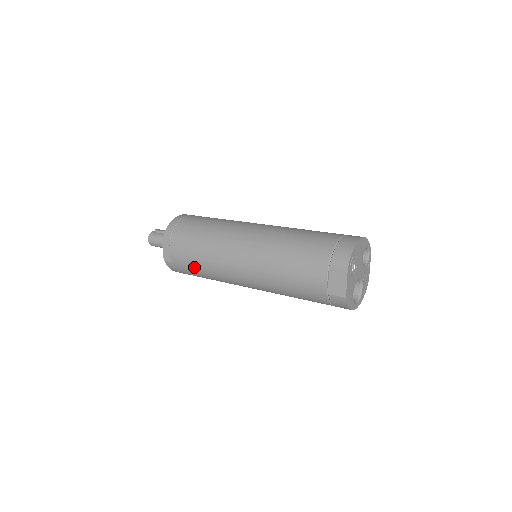
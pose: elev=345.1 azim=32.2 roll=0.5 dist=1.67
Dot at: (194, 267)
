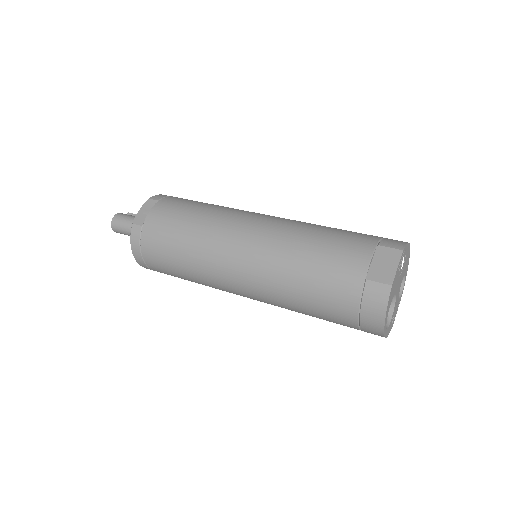
Dot at: (173, 234)
